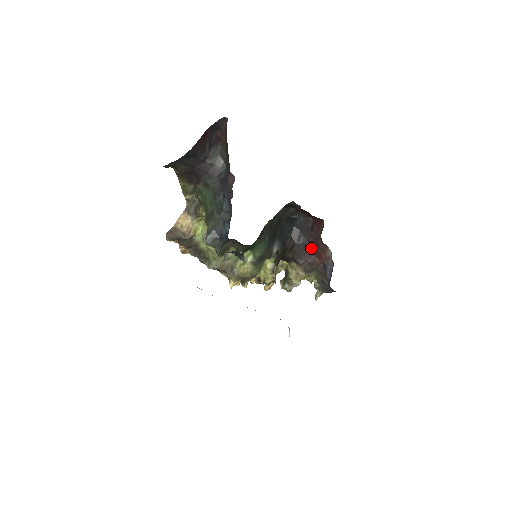
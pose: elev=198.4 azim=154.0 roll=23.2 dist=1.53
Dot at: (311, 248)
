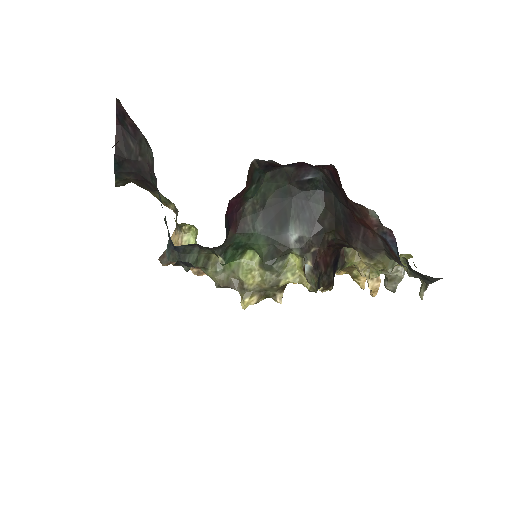
Dot at: (352, 216)
